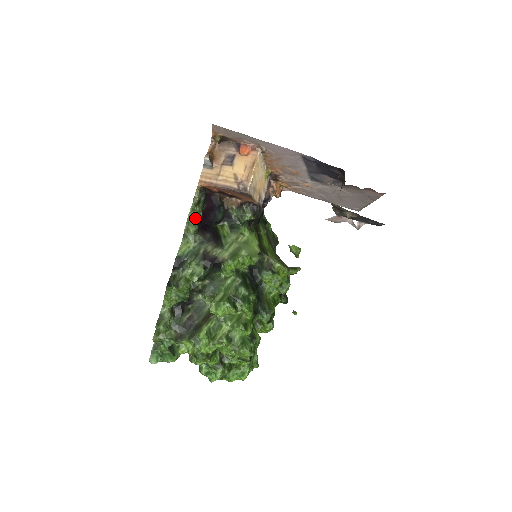
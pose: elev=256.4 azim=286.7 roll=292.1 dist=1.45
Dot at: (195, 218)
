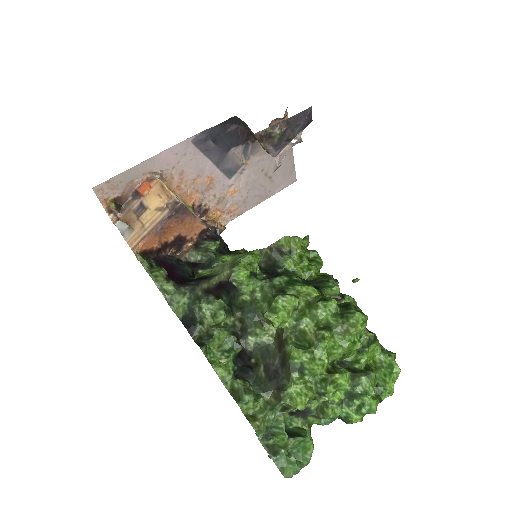
Dot at: (161, 276)
